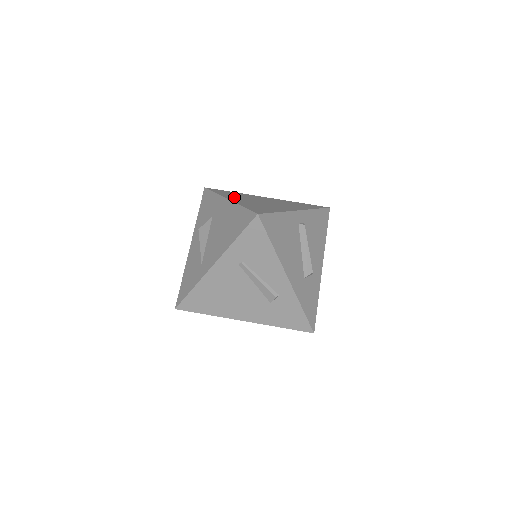
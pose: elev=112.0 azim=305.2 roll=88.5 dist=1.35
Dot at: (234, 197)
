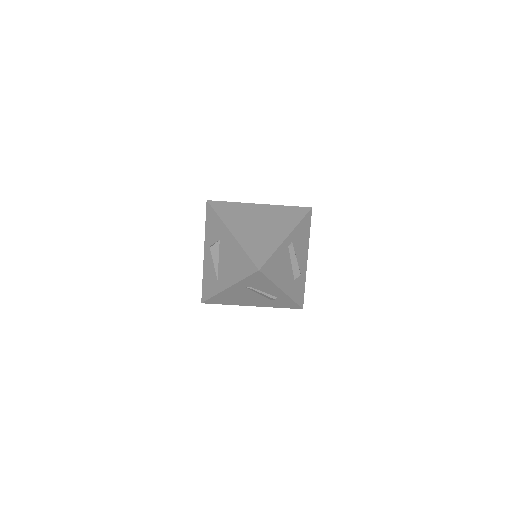
Dot at: (235, 223)
